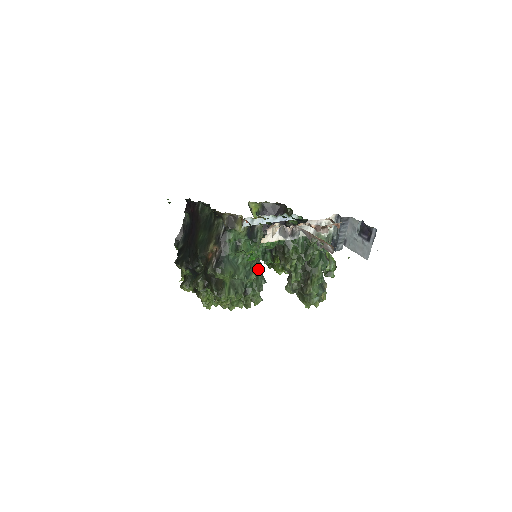
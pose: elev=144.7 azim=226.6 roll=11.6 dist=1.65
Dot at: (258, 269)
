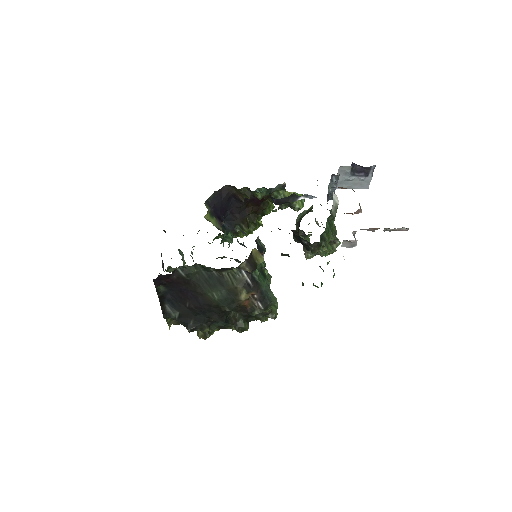
Dot at: occluded
